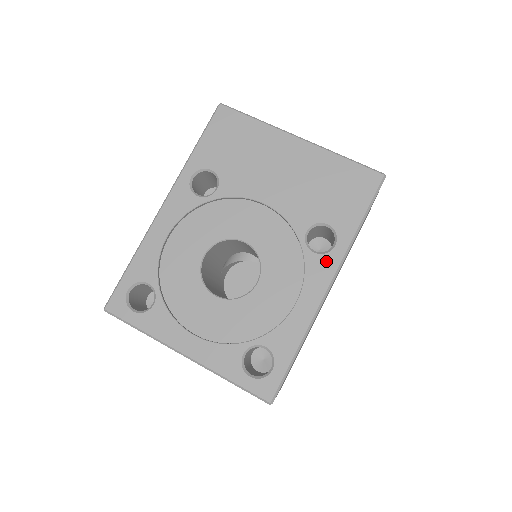
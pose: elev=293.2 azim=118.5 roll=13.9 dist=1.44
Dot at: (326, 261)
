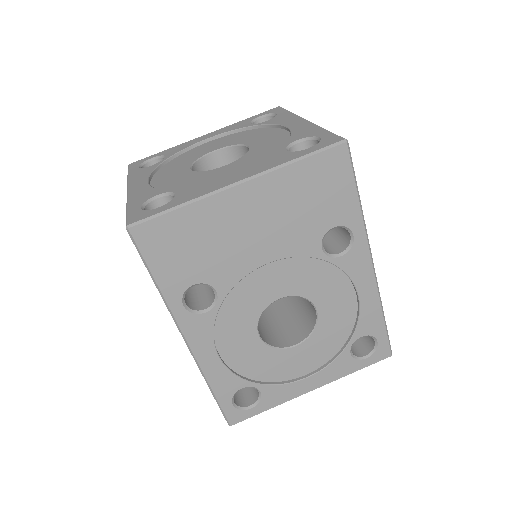
Dot at: (356, 253)
